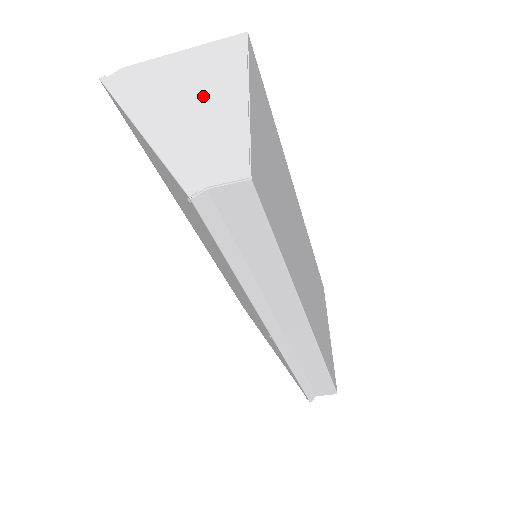
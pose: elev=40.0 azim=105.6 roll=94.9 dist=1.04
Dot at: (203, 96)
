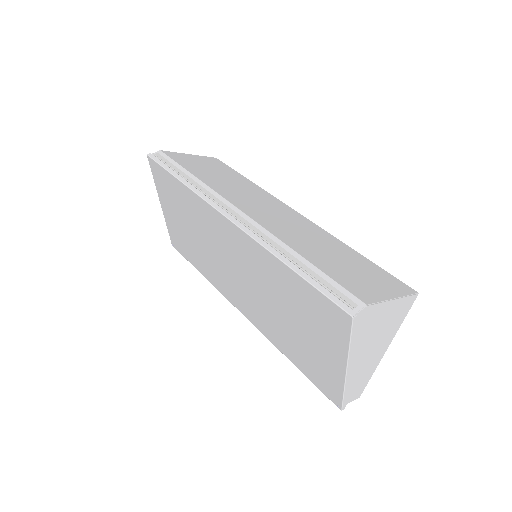
Dot at: (377, 348)
